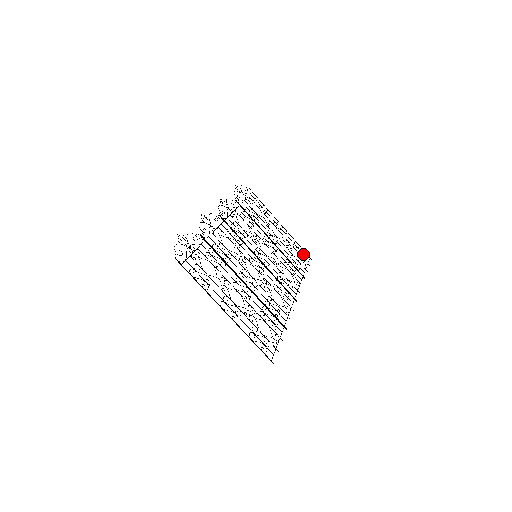
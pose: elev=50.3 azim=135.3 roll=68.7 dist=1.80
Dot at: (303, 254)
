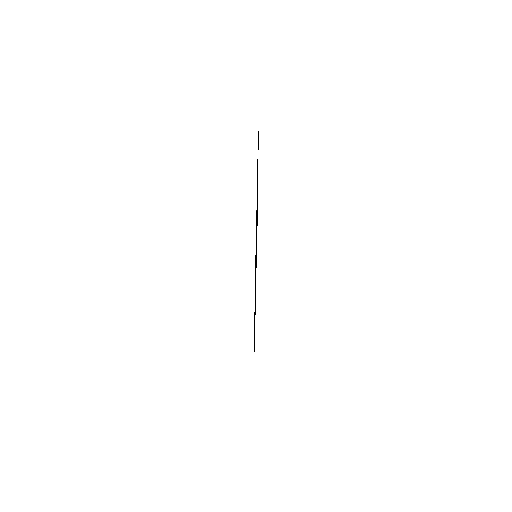
Dot at: occluded
